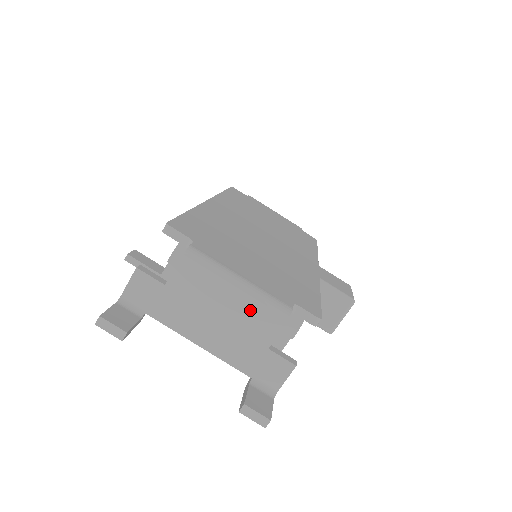
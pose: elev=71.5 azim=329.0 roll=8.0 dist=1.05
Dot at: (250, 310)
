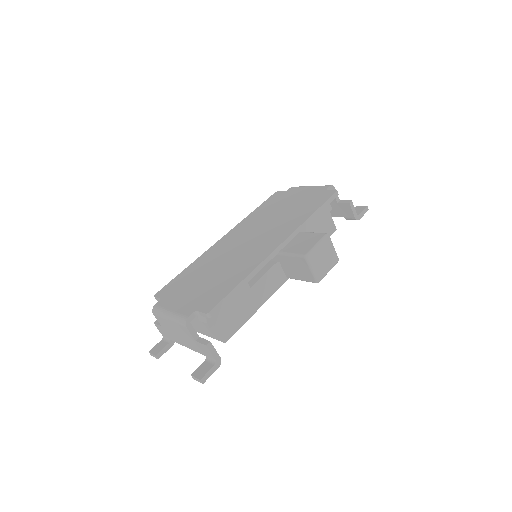
Dot at: (178, 326)
